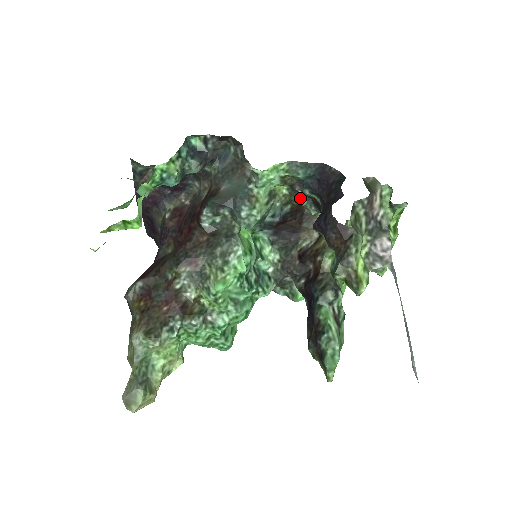
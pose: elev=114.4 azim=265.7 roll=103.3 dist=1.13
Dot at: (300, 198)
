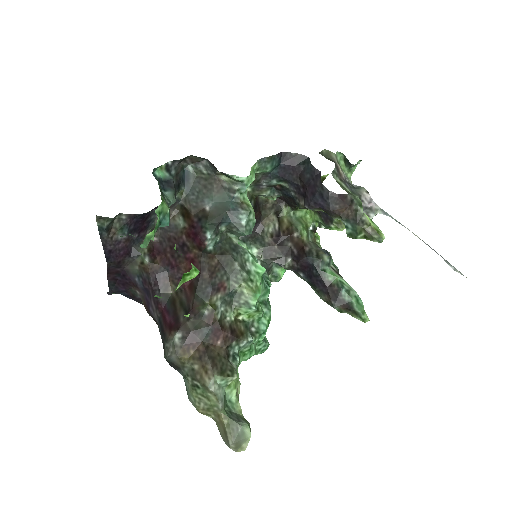
Dot at: (263, 190)
